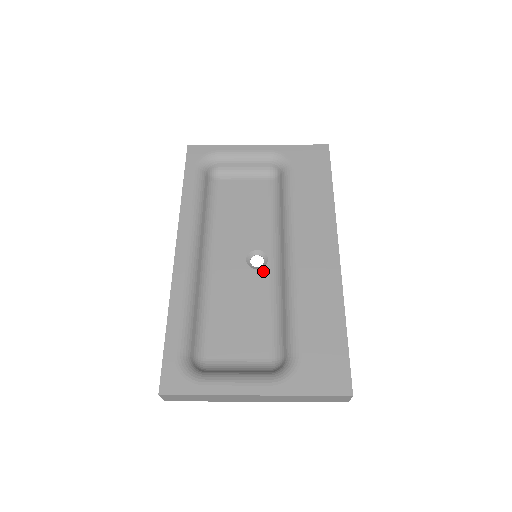
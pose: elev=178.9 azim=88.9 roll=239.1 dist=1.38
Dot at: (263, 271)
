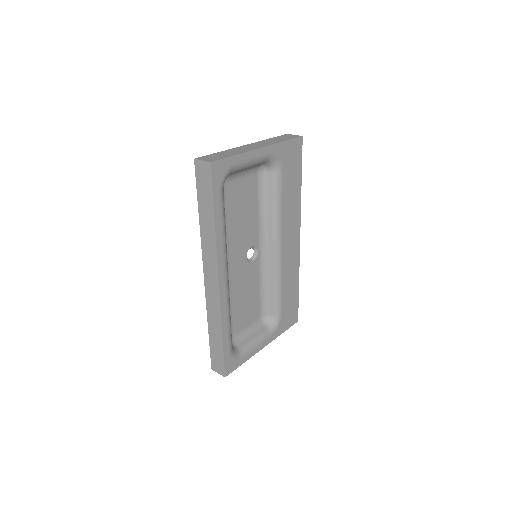
Dot at: (256, 262)
